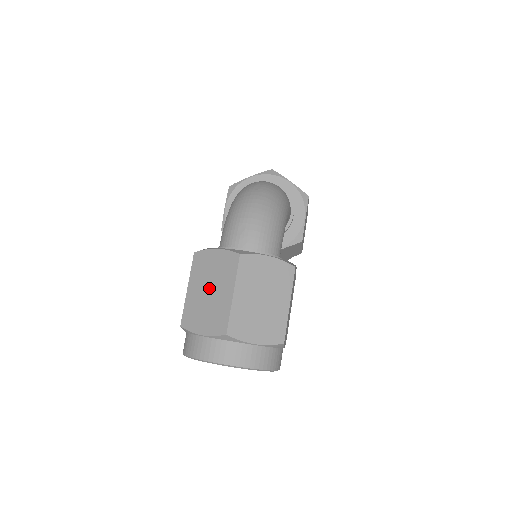
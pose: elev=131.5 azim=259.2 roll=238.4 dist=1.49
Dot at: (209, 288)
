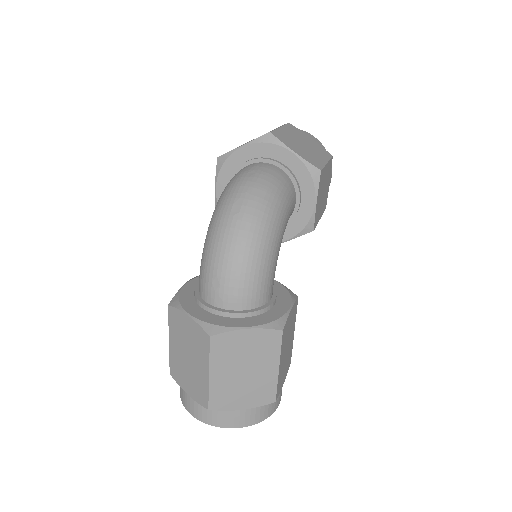
Dot at: (187, 354)
